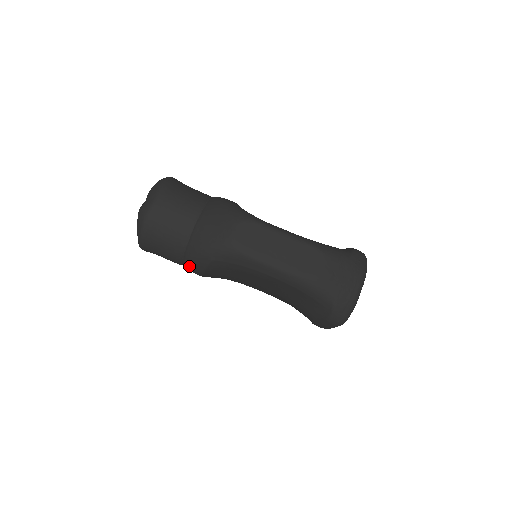
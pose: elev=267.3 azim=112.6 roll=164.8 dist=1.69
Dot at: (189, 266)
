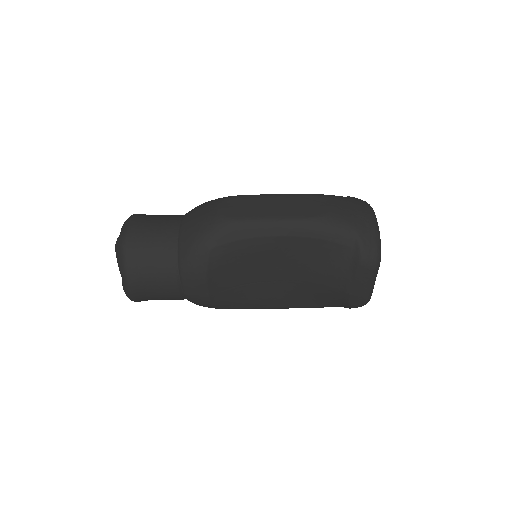
Dot at: (188, 281)
